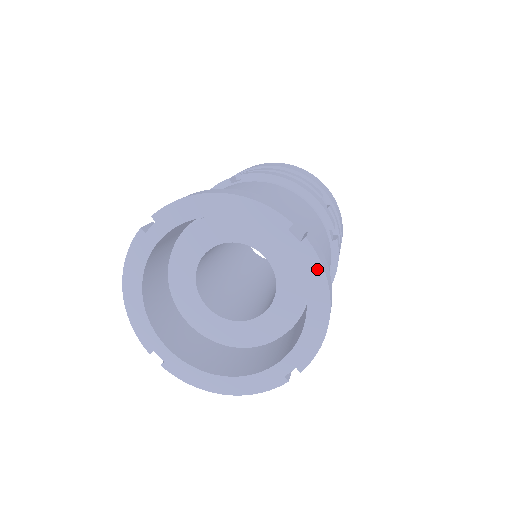
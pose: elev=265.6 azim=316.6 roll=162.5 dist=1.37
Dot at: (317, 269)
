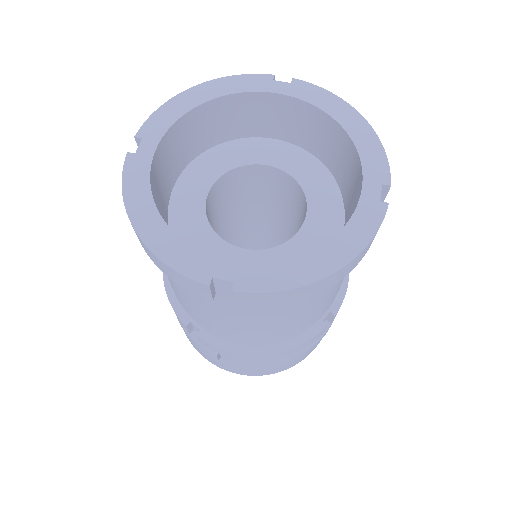
Dot at: (322, 93)
